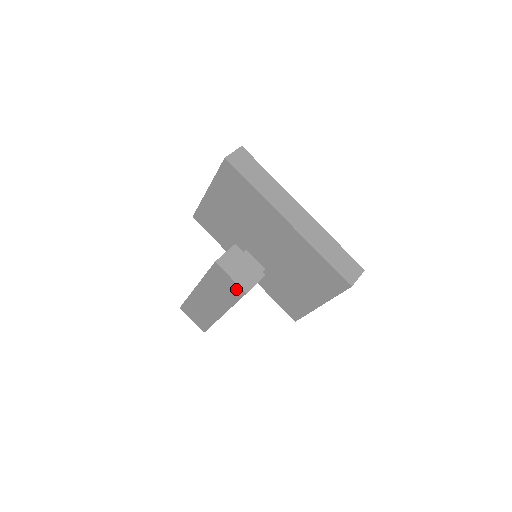
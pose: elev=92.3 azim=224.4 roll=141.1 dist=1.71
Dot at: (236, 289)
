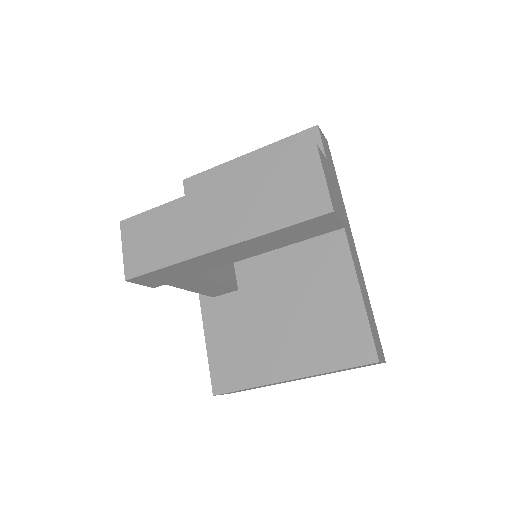
Dot at: (316, 199)
